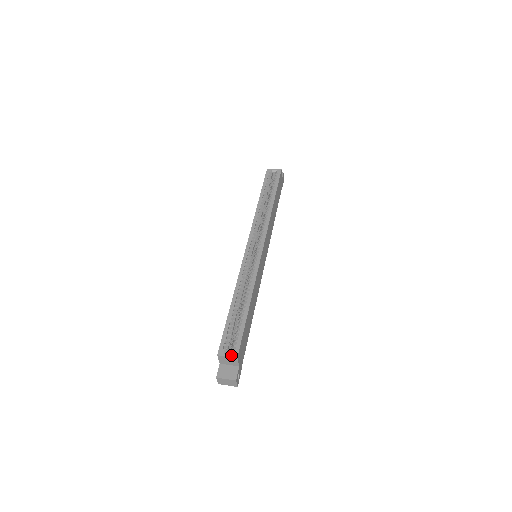
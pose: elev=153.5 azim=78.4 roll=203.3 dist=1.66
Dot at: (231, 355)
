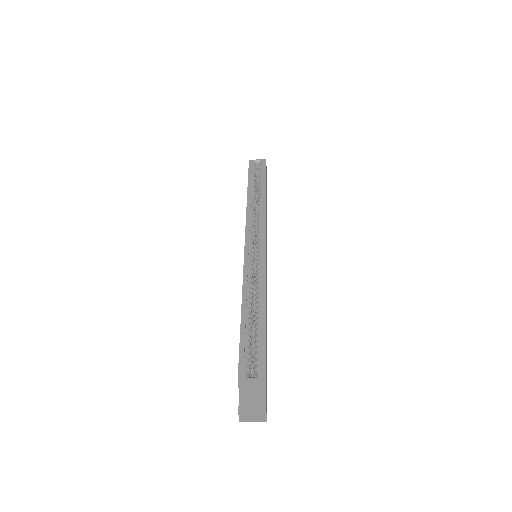
Dot at: (257, 378)
